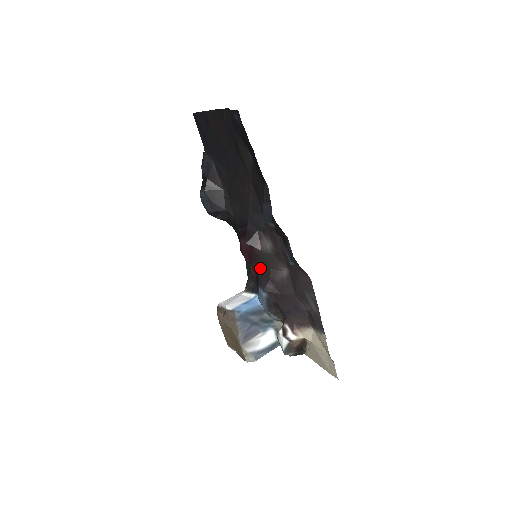
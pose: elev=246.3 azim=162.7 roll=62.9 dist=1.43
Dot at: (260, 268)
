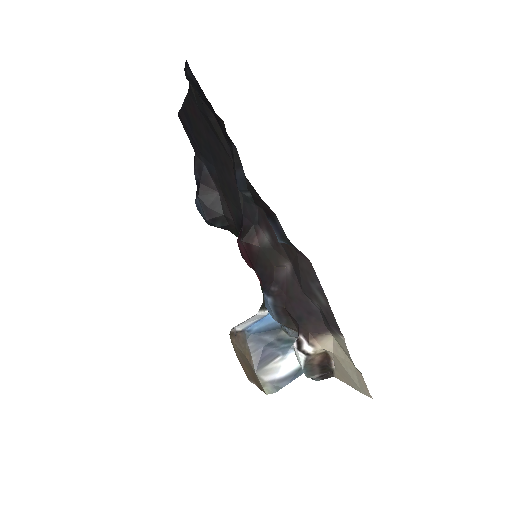
Dot at: (262, 270)
